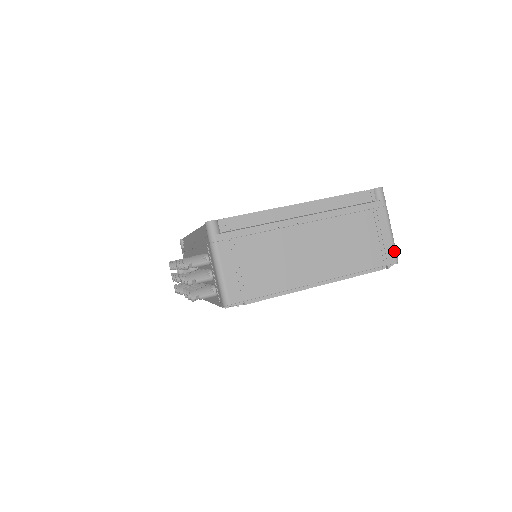
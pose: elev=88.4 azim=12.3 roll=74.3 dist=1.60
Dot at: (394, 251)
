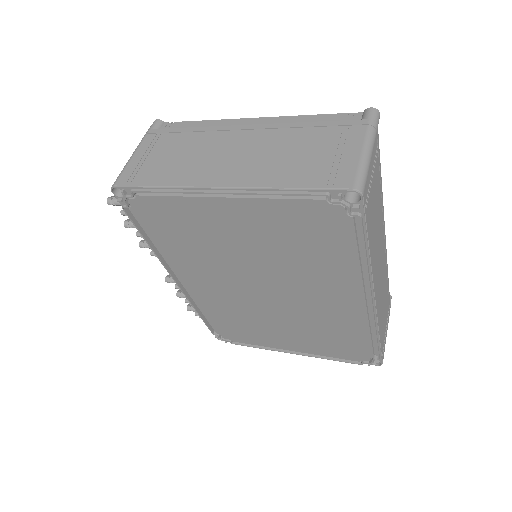
Dot at: (357, 175)
